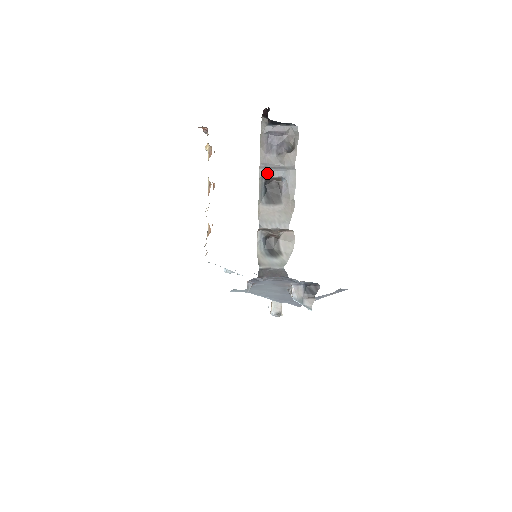
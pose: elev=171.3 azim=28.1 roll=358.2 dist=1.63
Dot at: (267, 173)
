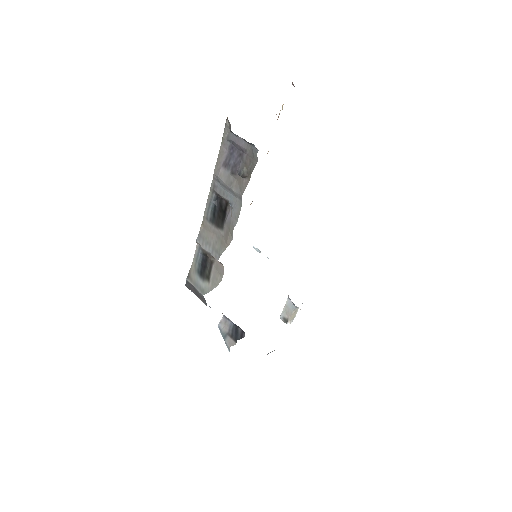
Dot at: (218, 188)
